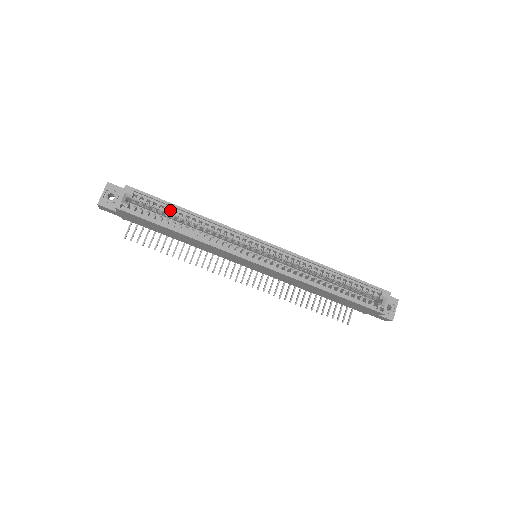
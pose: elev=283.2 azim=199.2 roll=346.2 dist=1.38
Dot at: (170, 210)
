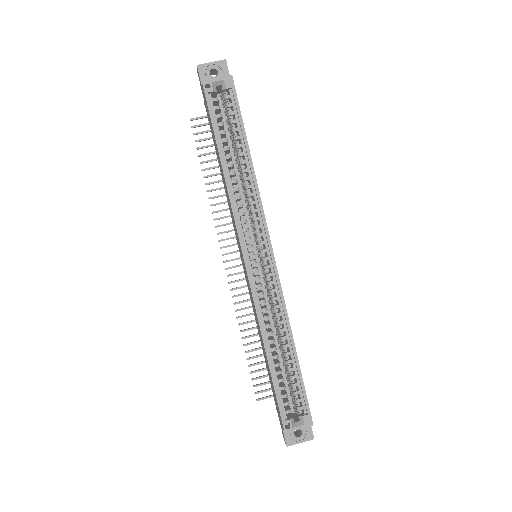
Dot at: (238, 136)
